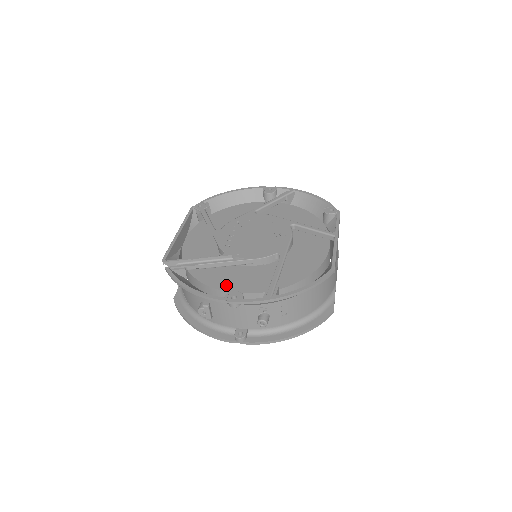
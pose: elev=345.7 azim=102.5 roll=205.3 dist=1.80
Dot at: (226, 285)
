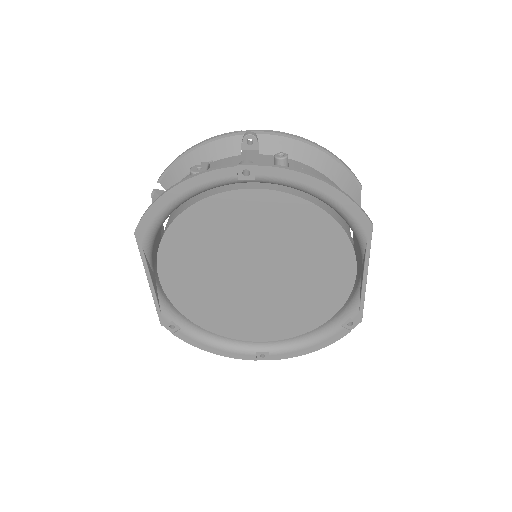
Dot at: occluded
